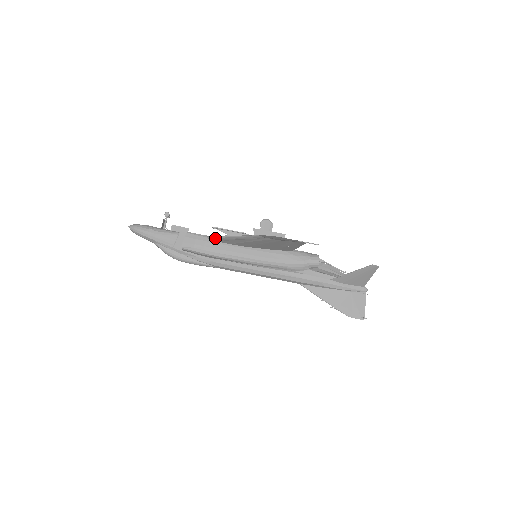
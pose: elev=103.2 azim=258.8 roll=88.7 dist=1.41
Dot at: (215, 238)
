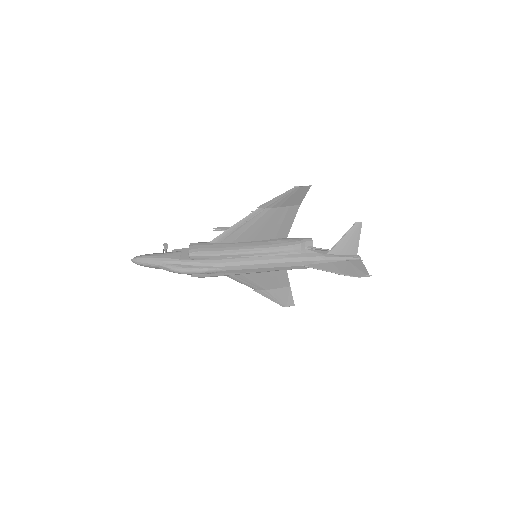
Dot at: (218, 238)
